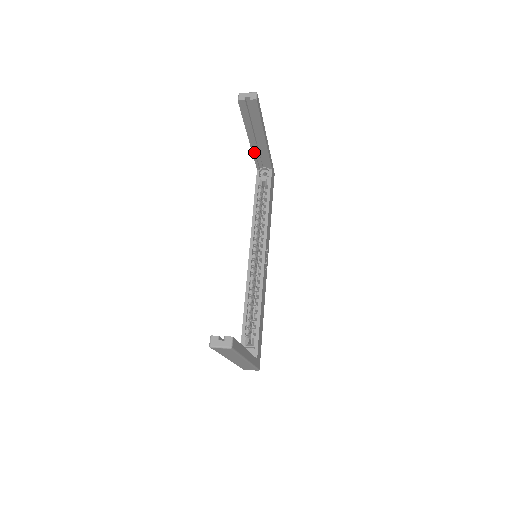
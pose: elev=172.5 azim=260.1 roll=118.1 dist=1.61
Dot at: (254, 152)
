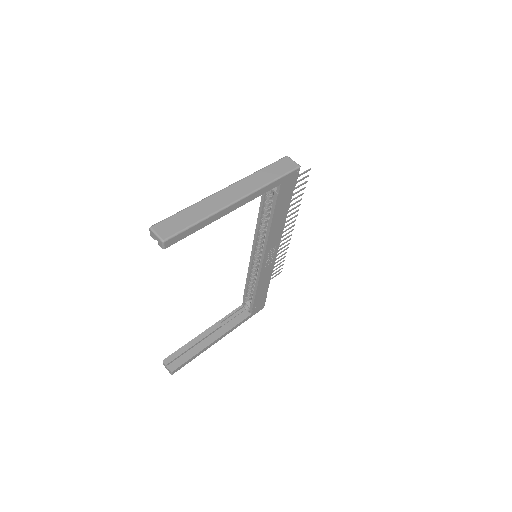
Dot at: occluded
